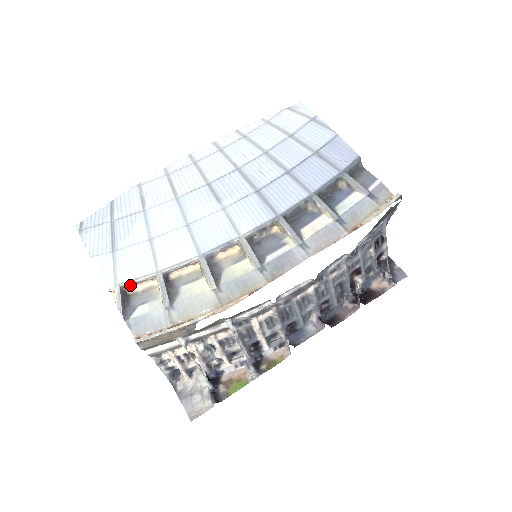
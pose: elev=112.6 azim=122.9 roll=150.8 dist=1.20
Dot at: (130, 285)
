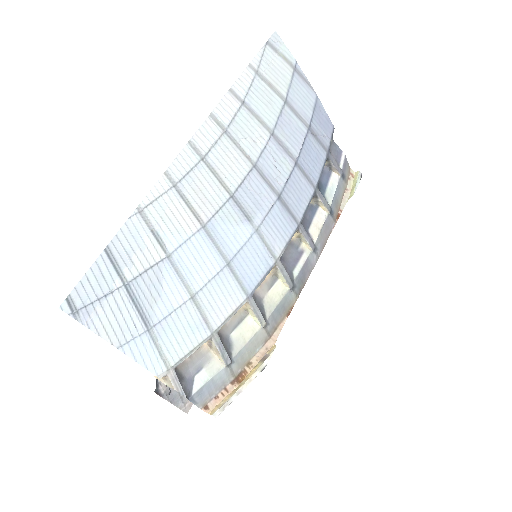
Dot at: (180, 359)
